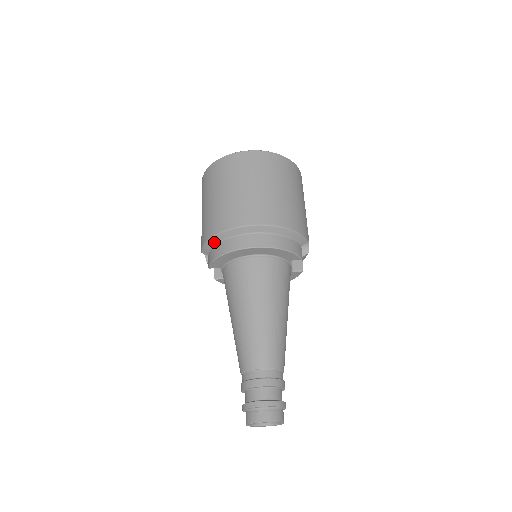
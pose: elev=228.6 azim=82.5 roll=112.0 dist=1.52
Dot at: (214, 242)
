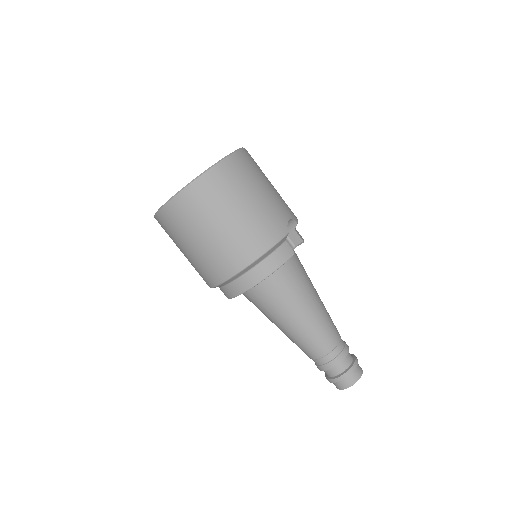
Dot at: occluded
